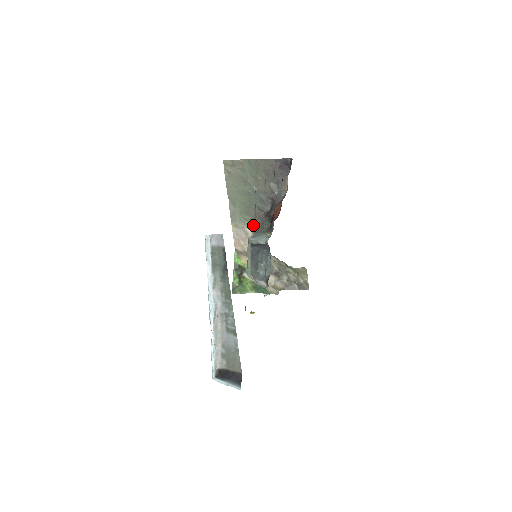
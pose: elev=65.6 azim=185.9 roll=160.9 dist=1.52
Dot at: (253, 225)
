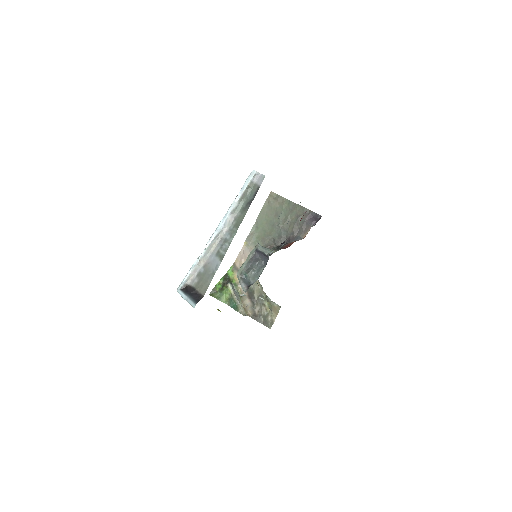
Dot at: occluded
